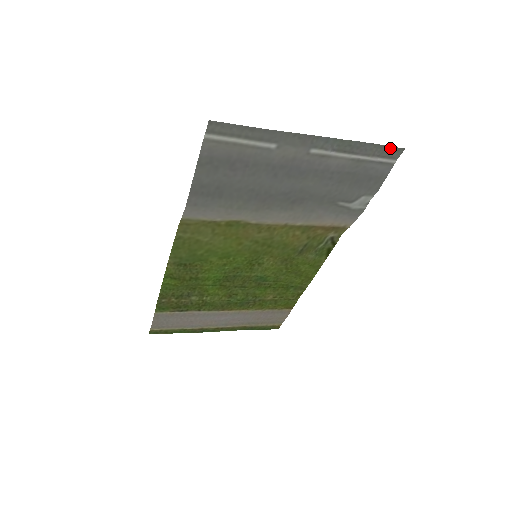
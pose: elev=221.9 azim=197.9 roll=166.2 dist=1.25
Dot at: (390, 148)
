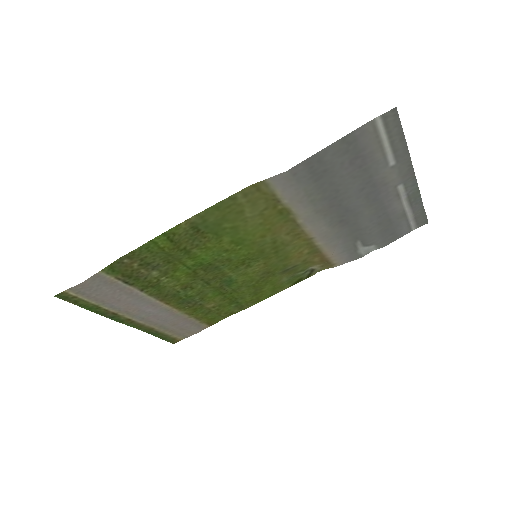
Dot at: (425, 217)
